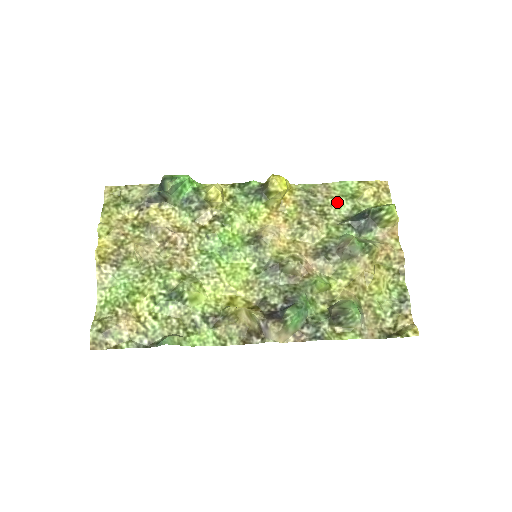
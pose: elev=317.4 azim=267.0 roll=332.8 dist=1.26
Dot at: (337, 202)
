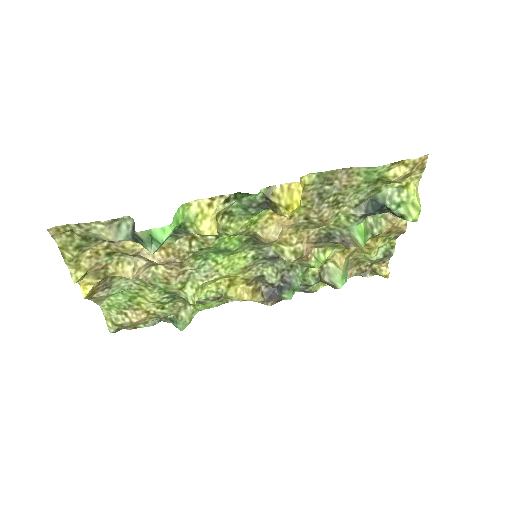
Dot at: (356, 189)
